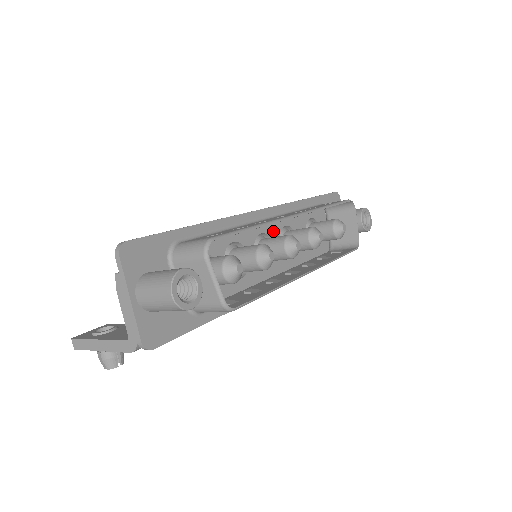
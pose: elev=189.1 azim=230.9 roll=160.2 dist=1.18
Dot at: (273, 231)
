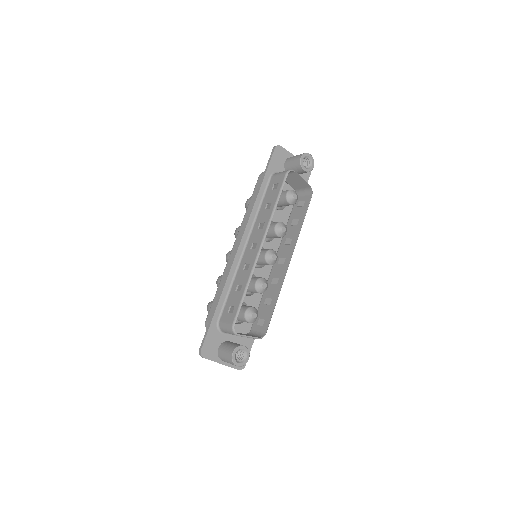
Dot at: occluded
